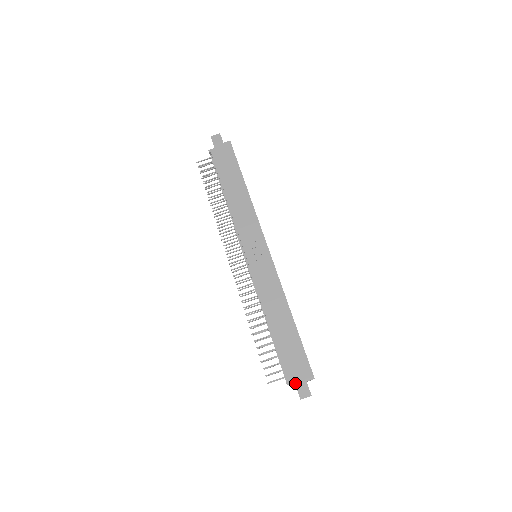
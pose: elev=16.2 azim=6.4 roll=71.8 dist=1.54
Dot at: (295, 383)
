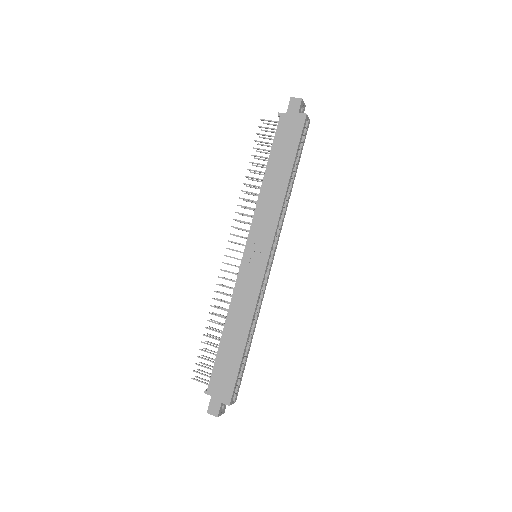
Dot at: (211, 396)
